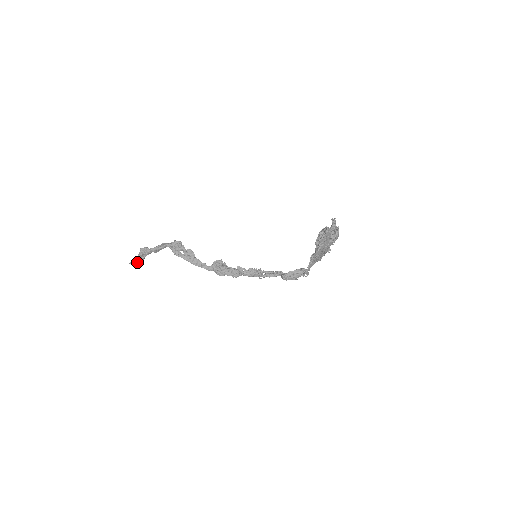
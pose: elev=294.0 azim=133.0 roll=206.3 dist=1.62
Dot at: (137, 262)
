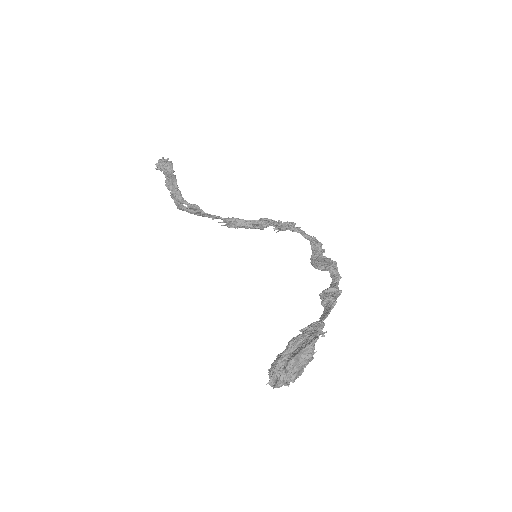
Dot at: occluded
